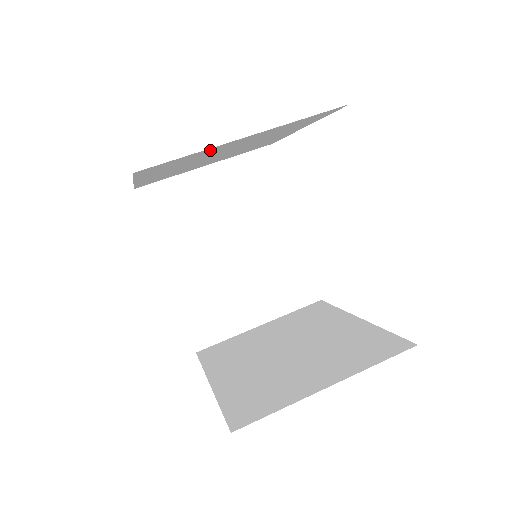
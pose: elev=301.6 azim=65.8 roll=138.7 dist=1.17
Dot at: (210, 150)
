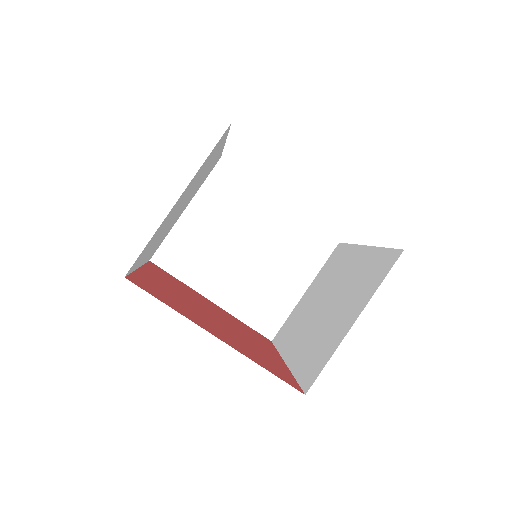
Dot at: (163, 223)
